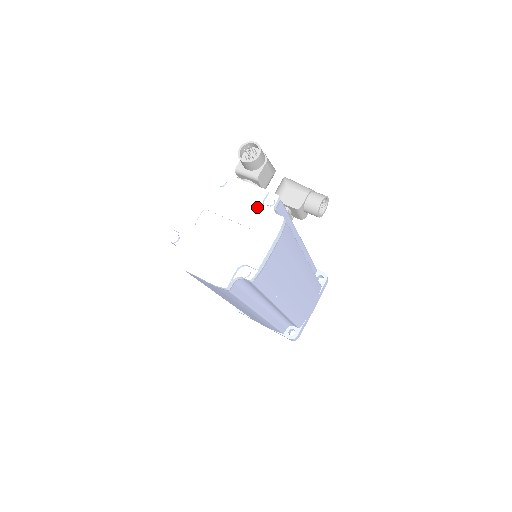
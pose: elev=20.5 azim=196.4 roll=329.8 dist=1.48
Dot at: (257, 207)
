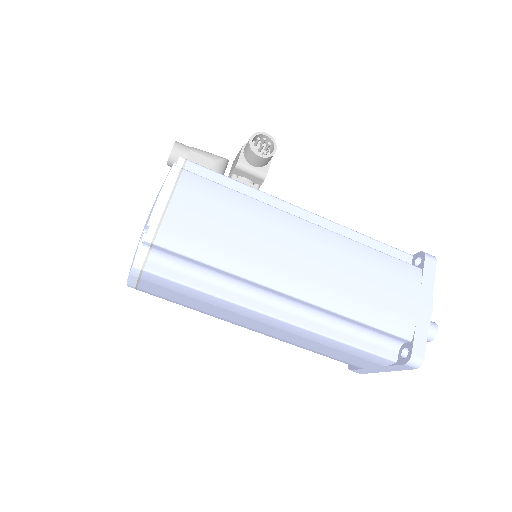
Dot at: occluded
